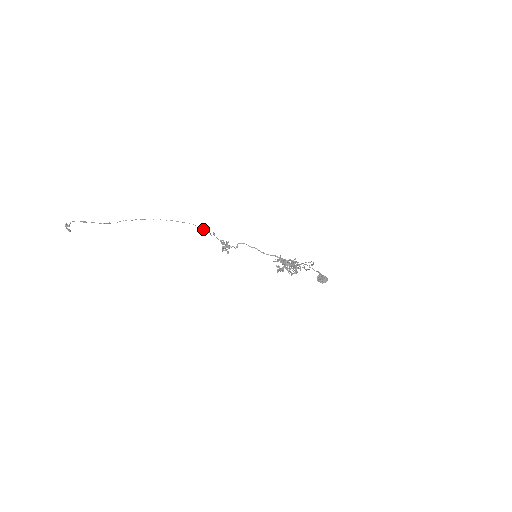
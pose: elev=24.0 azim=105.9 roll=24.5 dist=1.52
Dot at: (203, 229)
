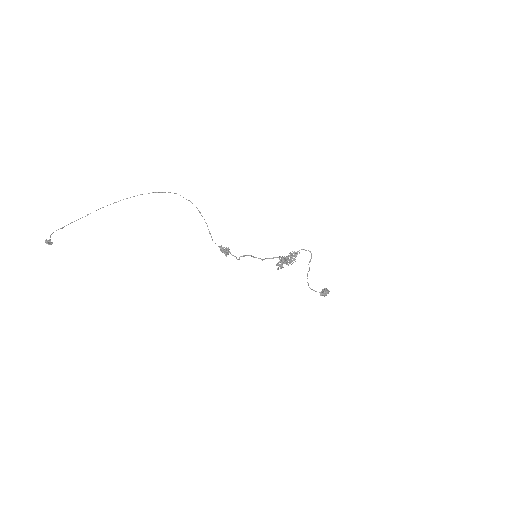
Dot at: occluded
